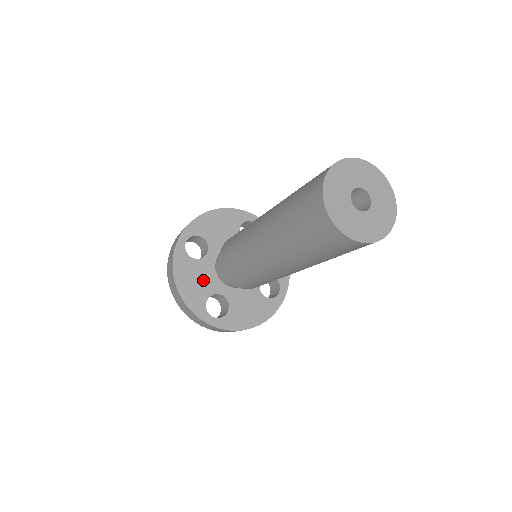
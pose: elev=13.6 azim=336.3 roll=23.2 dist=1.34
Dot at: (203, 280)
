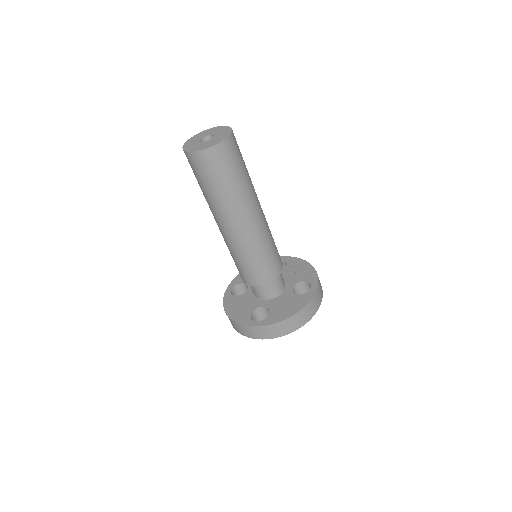
Dot at: (246, 304)
